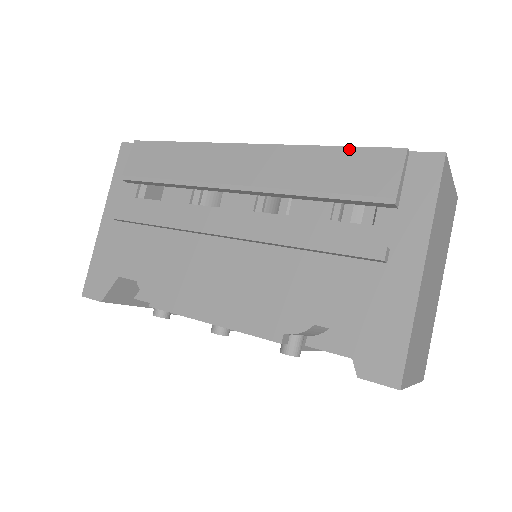
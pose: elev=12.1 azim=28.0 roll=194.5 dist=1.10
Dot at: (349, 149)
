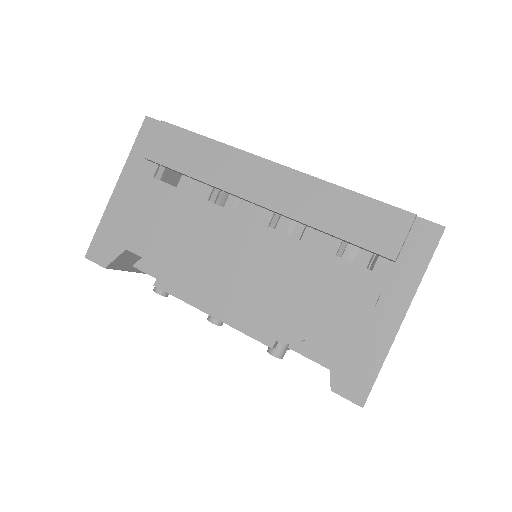
Dot at: (367, 199)
